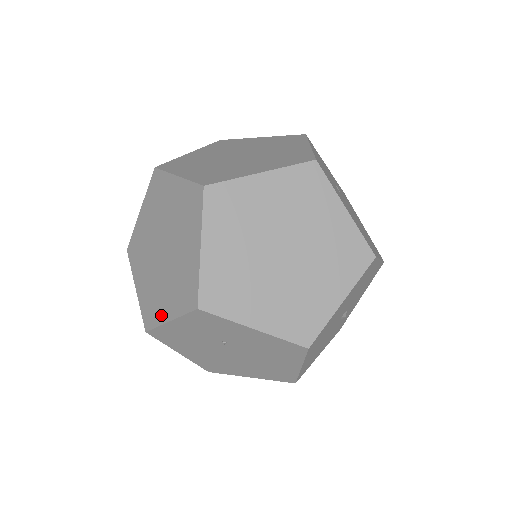
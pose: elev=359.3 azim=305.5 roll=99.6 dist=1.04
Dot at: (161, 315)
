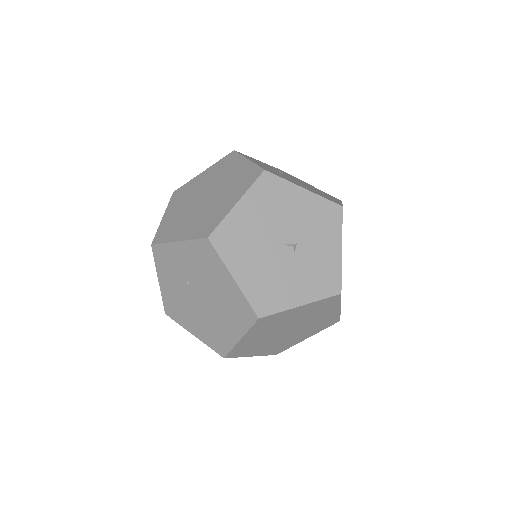
Dot at: occluded
